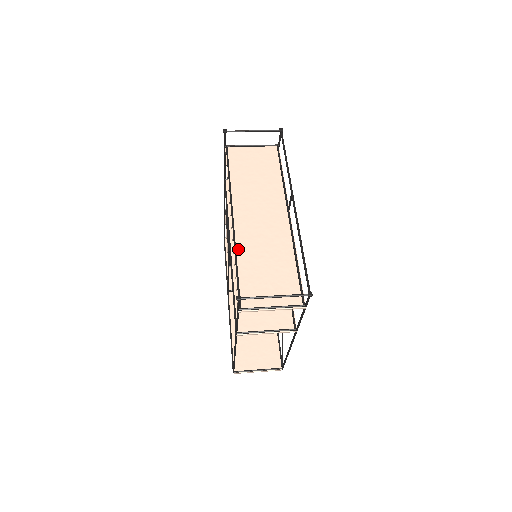
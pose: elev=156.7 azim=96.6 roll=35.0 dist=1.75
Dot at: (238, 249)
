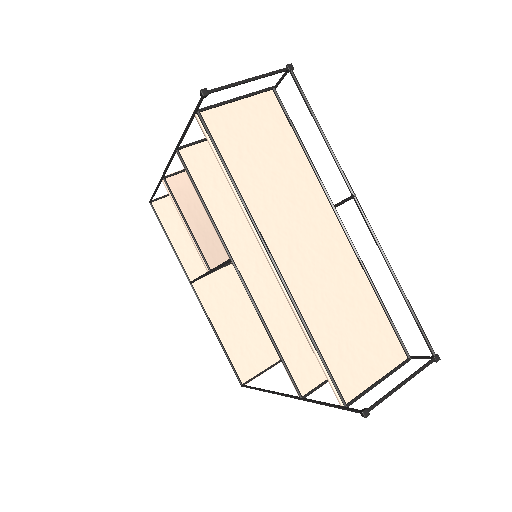
Dot at: (301, 310)
